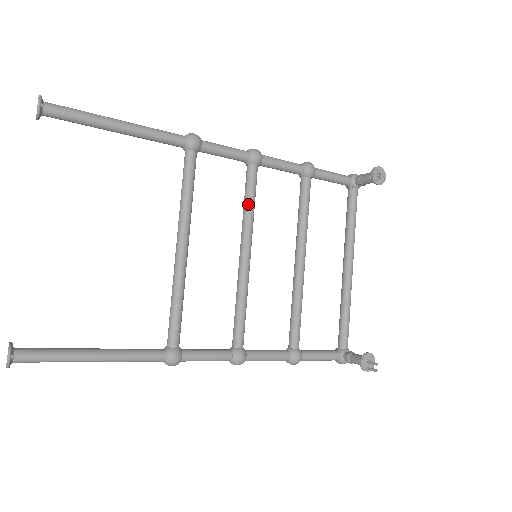
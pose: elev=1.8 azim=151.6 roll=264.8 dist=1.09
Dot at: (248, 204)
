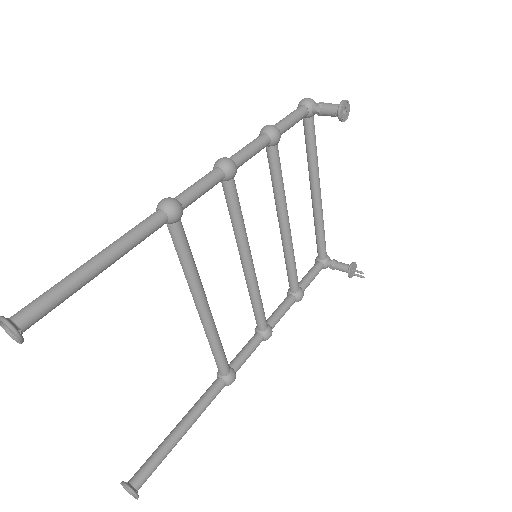
Dot at: (238, 221)
